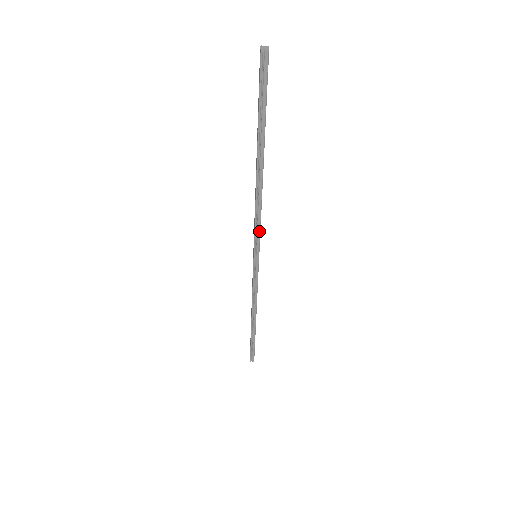
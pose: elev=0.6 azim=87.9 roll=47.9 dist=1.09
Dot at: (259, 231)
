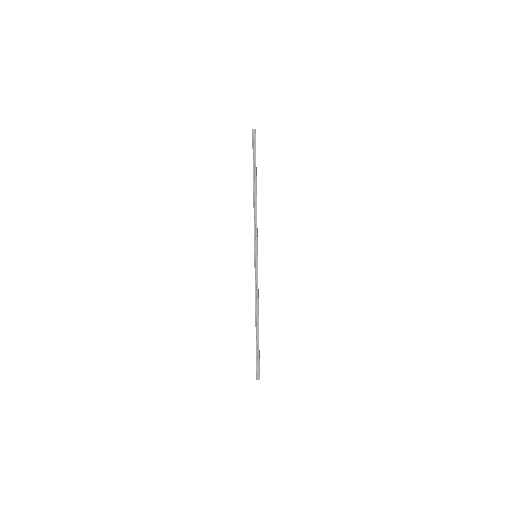
Dot at: (257, 232)
